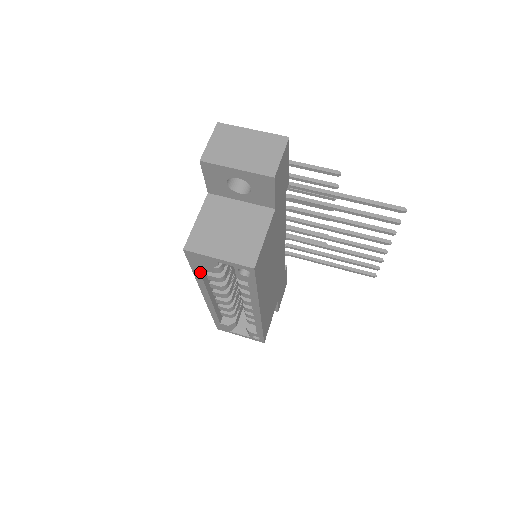
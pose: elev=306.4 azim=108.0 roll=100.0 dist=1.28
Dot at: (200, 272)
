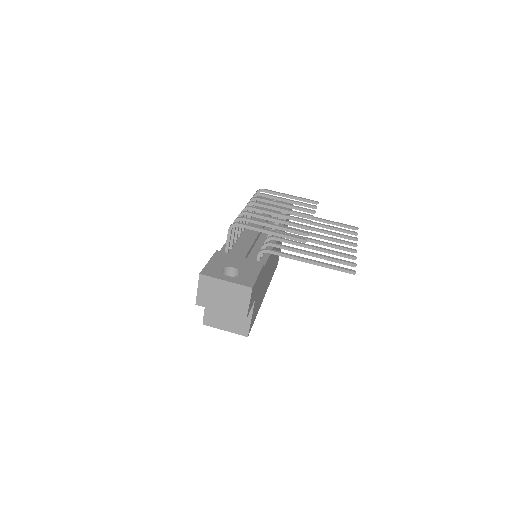
Dot at: occluded
